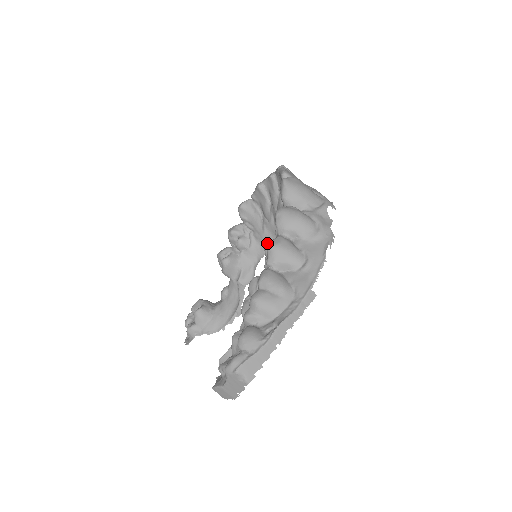
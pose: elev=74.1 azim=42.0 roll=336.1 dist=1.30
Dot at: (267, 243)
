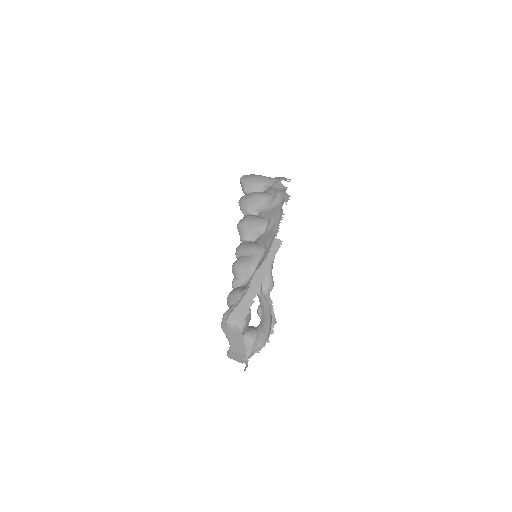
Dot at: occluded
